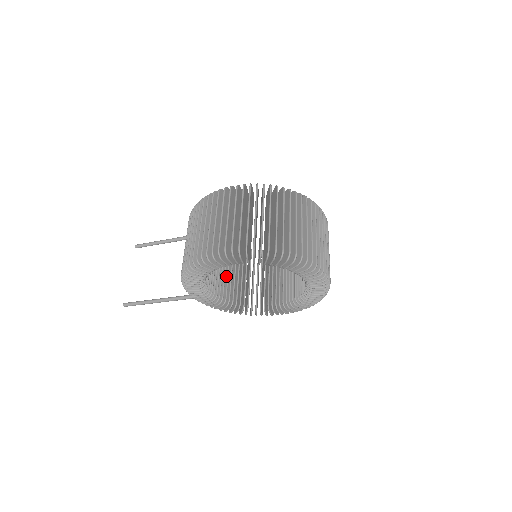
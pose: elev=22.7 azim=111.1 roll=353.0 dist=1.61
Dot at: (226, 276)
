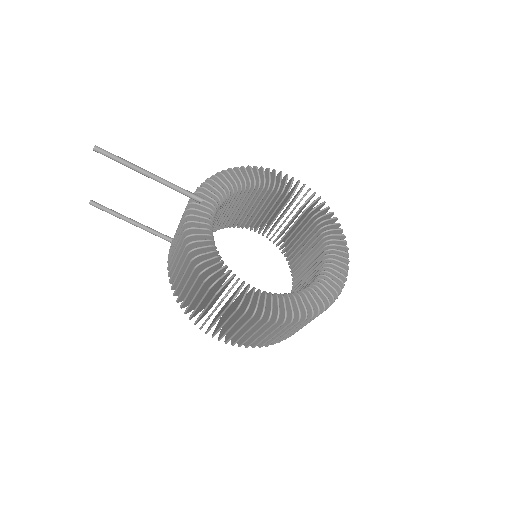
Dot at: occluded
